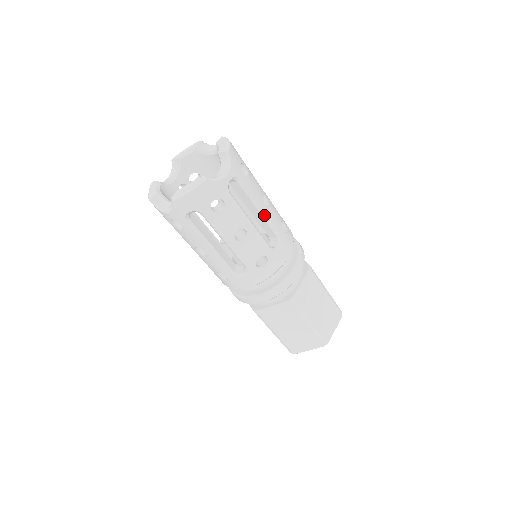
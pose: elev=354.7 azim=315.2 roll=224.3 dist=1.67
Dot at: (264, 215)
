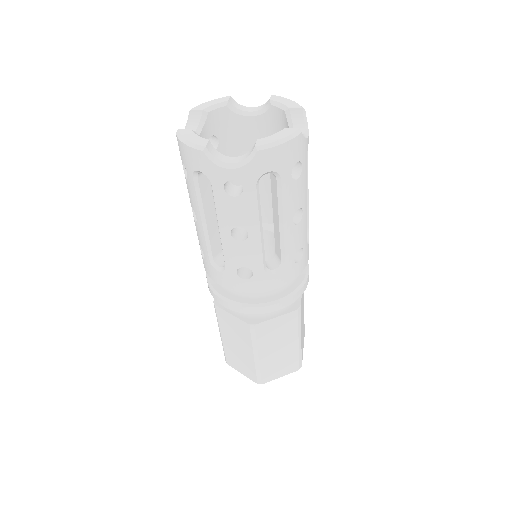
Dot at: (307, 199)
